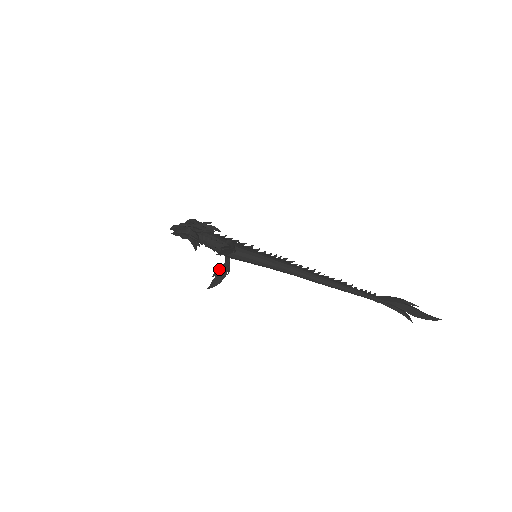
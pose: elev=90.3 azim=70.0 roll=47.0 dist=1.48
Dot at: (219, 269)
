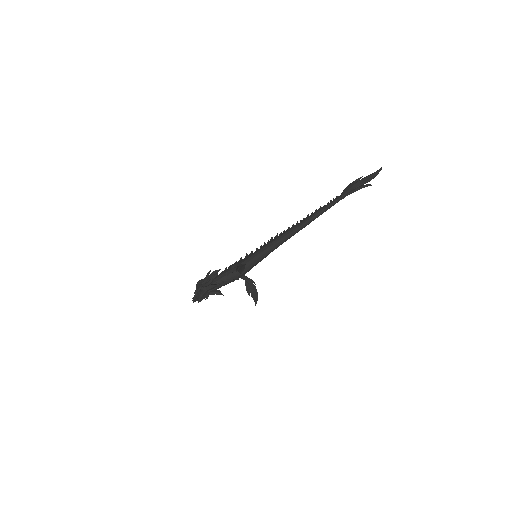
Dot at: (247, 288)
